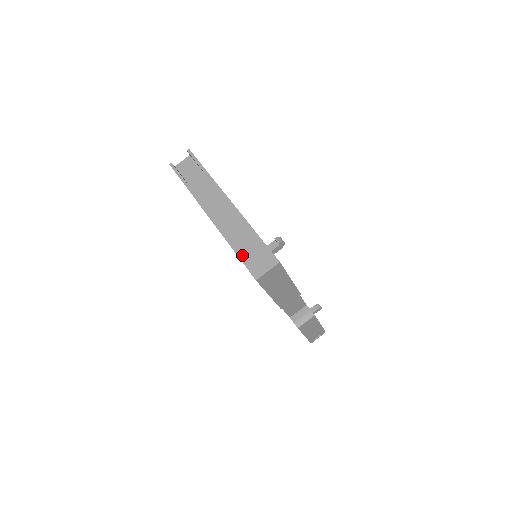
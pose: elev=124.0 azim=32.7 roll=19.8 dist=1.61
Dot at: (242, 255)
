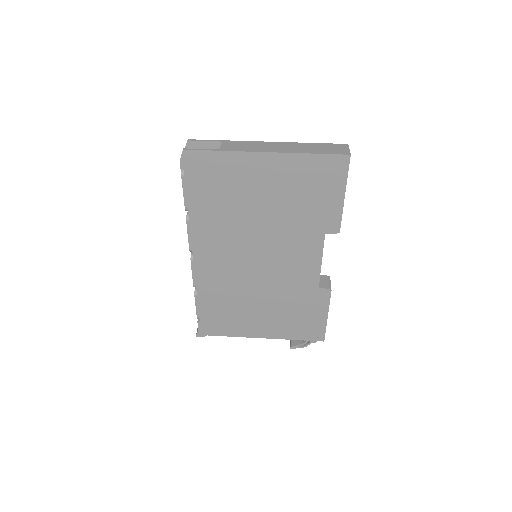
Dot at: (322, 152)
